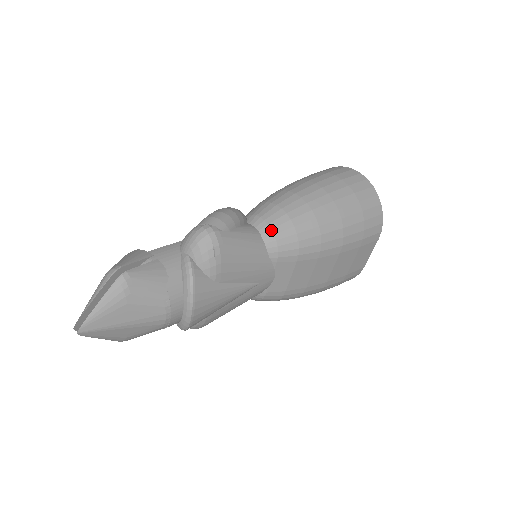
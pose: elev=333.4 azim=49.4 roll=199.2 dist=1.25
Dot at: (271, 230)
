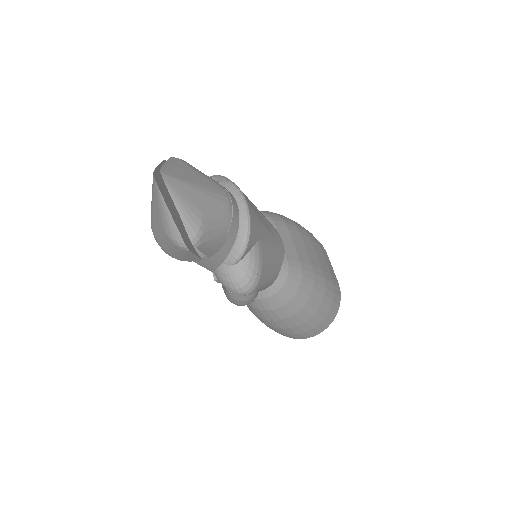
Dot at: occluded
